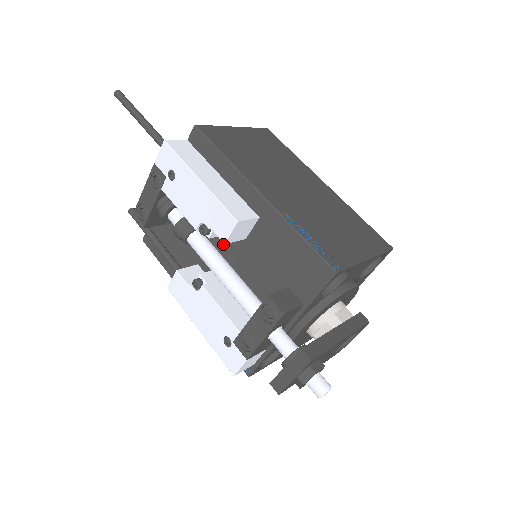
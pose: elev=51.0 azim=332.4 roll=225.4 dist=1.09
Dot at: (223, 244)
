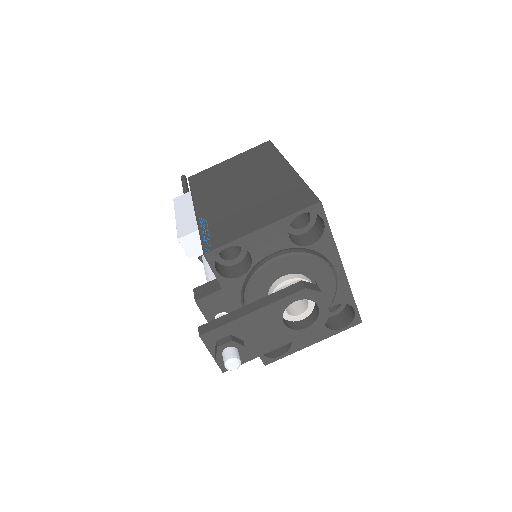
Dot at: occluded
